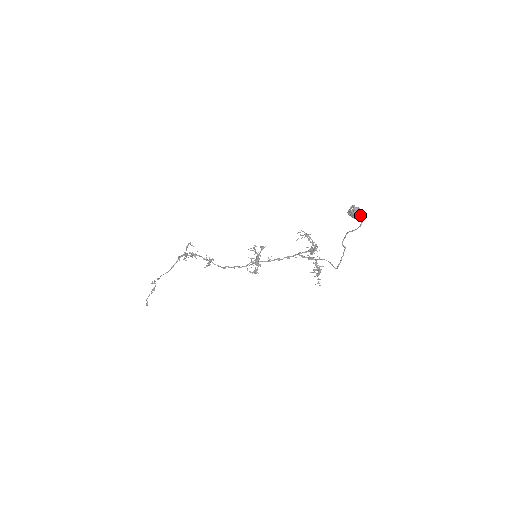
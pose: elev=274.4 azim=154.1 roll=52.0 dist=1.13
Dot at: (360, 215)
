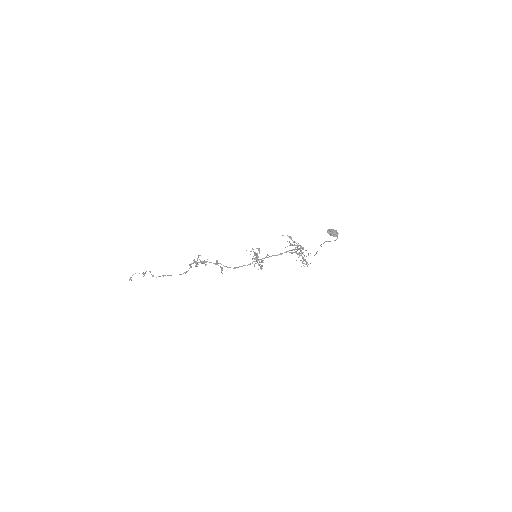
Dot at: (337, 236)
